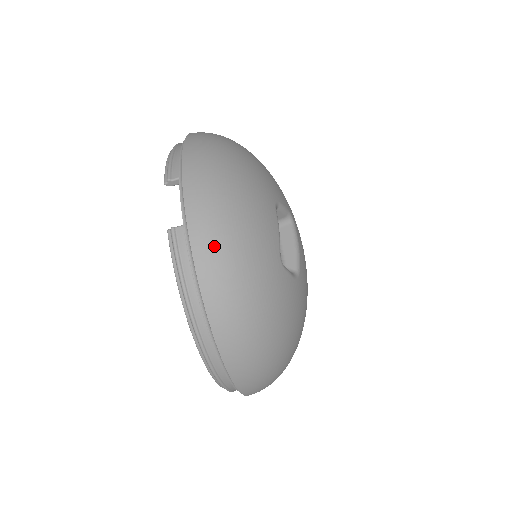
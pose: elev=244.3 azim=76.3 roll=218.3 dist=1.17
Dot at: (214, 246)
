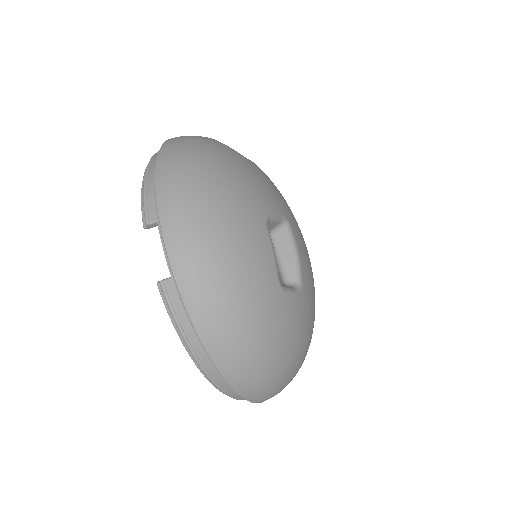
Dot at: (207, 298)
